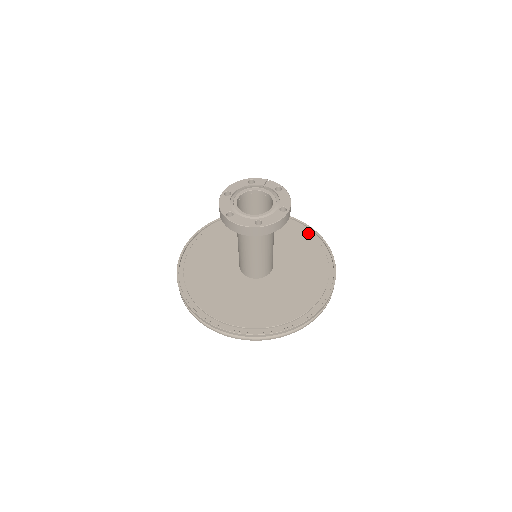
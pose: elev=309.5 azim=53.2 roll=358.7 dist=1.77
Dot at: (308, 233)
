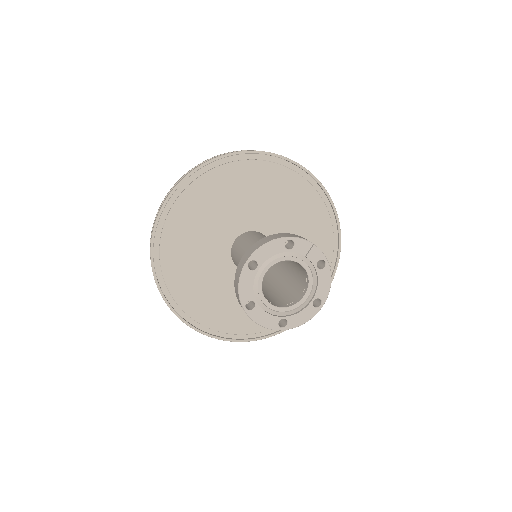
Dot at: (324, 208)
